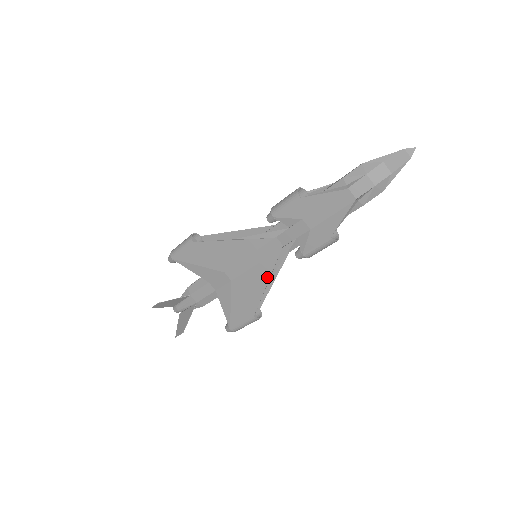
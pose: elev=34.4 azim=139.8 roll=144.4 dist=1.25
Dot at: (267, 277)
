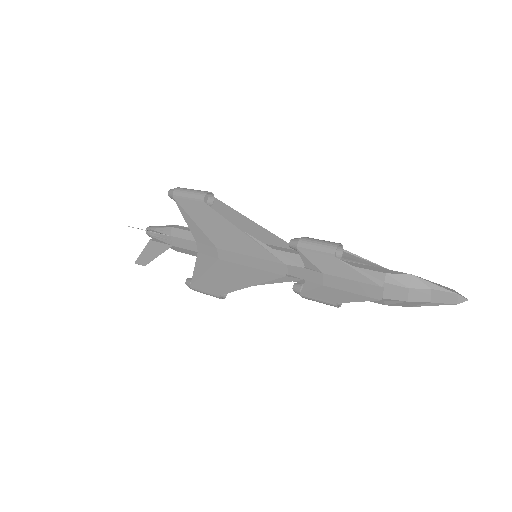
Dot at: (254, 282)
